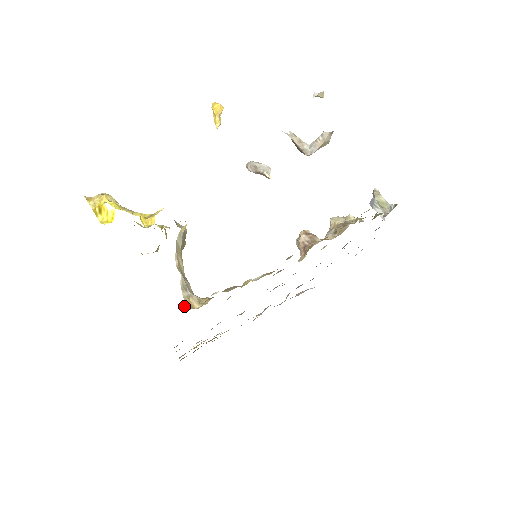
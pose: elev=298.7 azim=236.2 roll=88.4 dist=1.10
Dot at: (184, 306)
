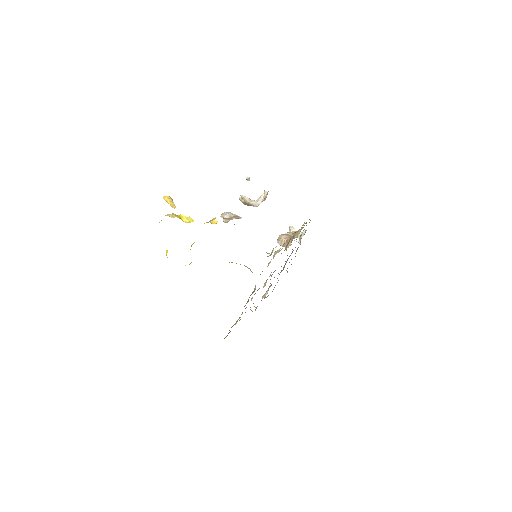
Dot at: (266, 252)
